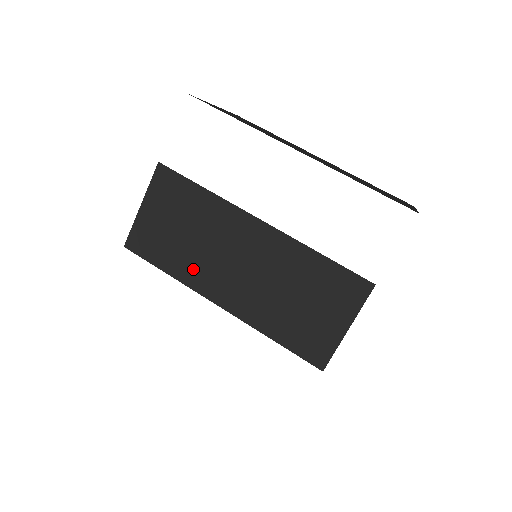
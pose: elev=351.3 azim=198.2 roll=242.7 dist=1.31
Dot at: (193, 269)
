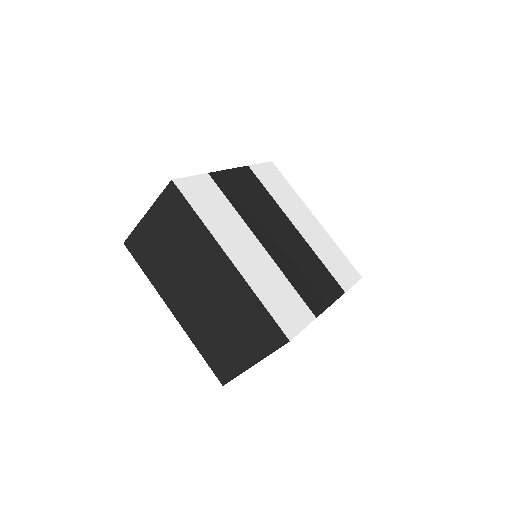
Dot at: (251, 217)
